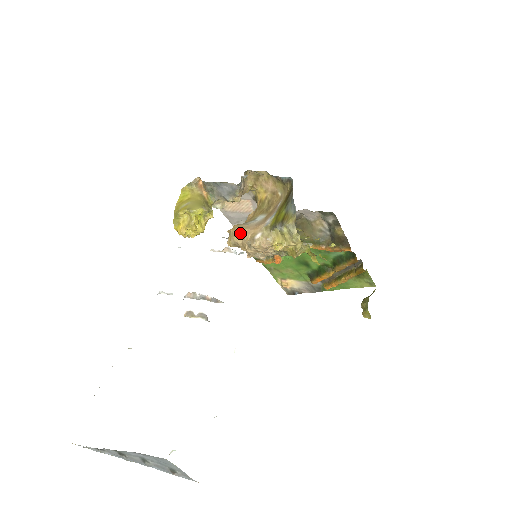
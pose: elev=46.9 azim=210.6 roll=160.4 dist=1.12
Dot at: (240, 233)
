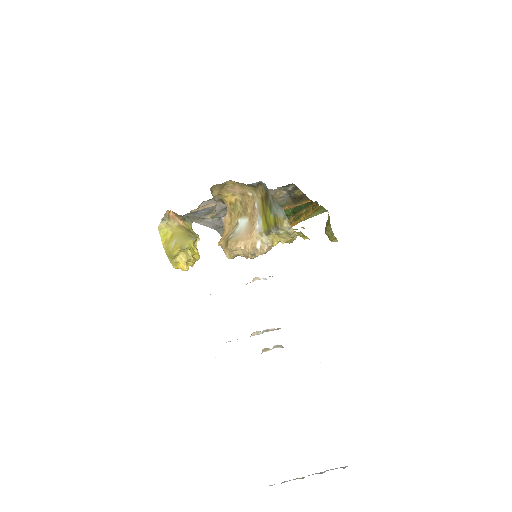
Dot at: (239, 247)
